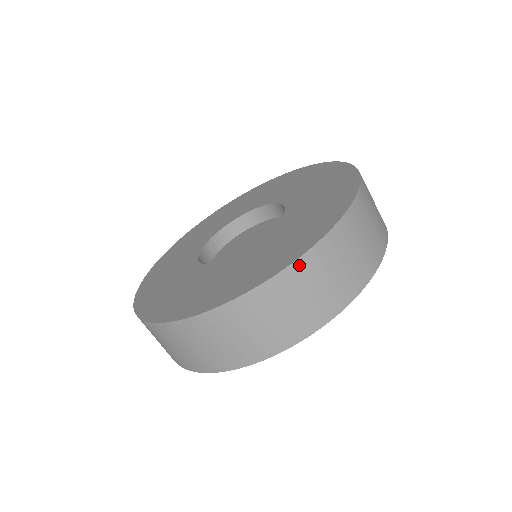
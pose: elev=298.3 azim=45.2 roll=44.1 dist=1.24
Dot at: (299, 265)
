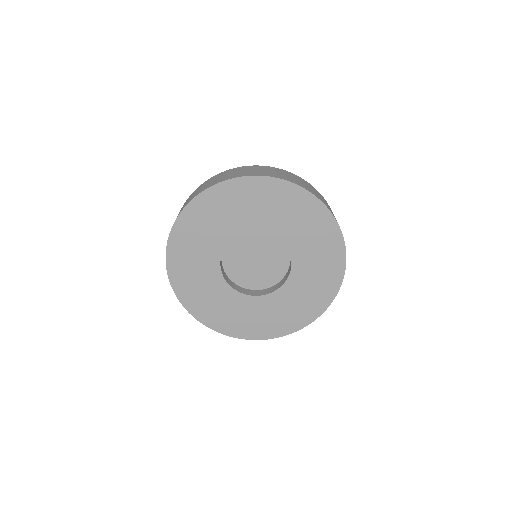
Dot at: (255, 338)
